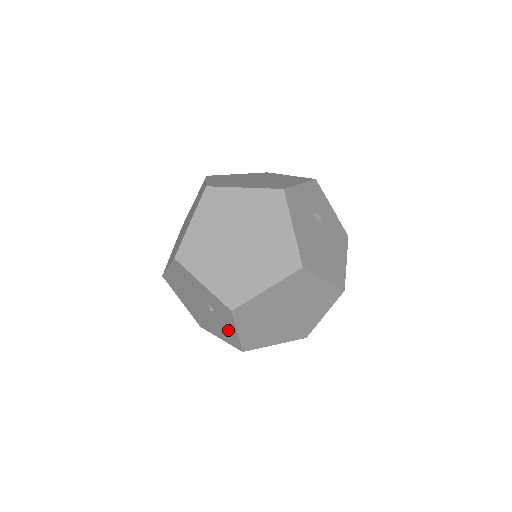
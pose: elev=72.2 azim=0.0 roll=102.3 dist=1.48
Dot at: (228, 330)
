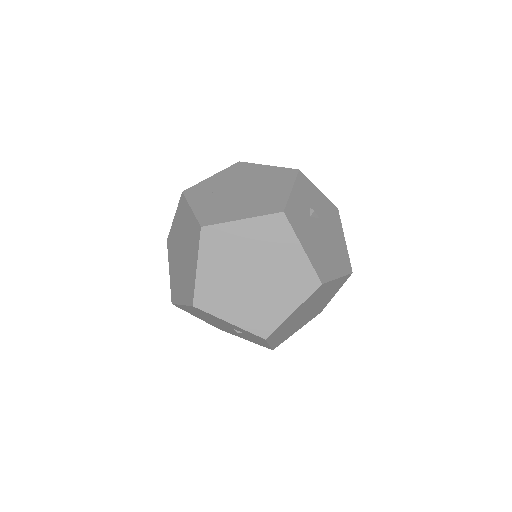
Dot at: (257, 341)
